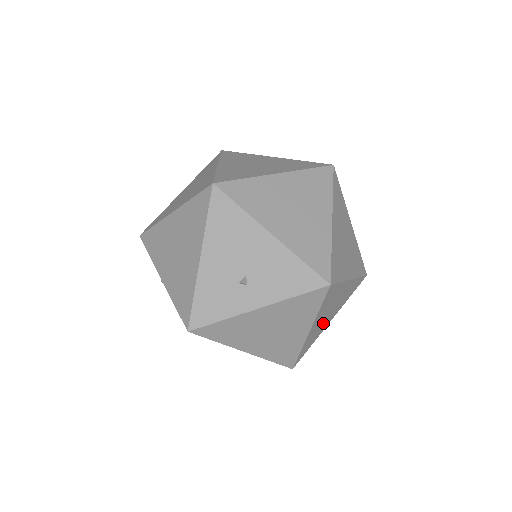
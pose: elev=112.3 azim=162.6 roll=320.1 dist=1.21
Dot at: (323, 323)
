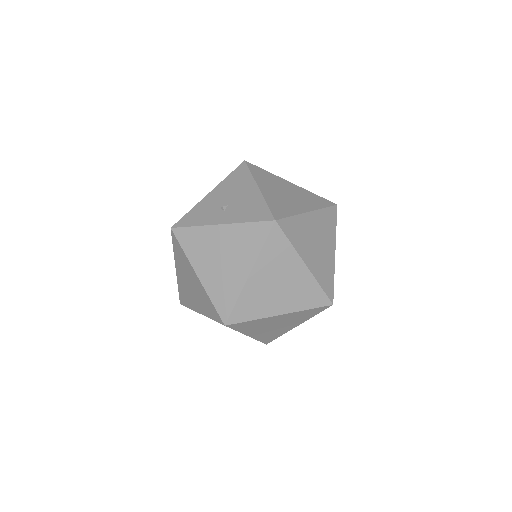
Dot at: (269, 296)
